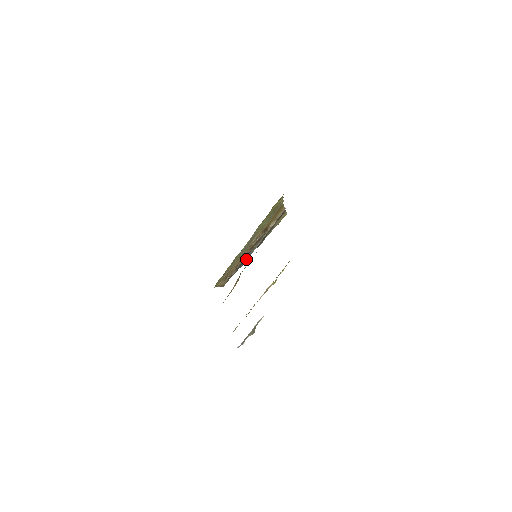
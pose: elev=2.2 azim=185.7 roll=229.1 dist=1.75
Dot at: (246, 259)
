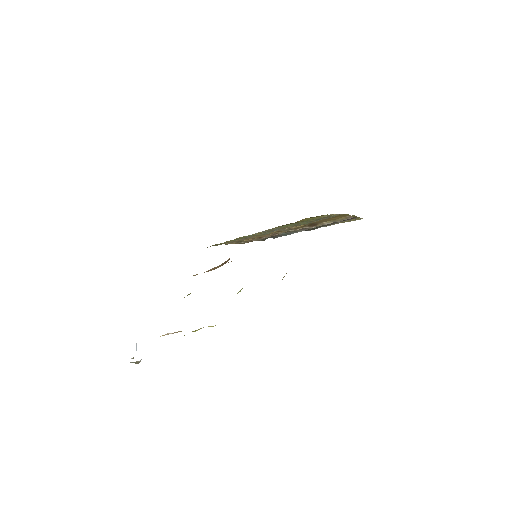
Dot at: (282, 235)
